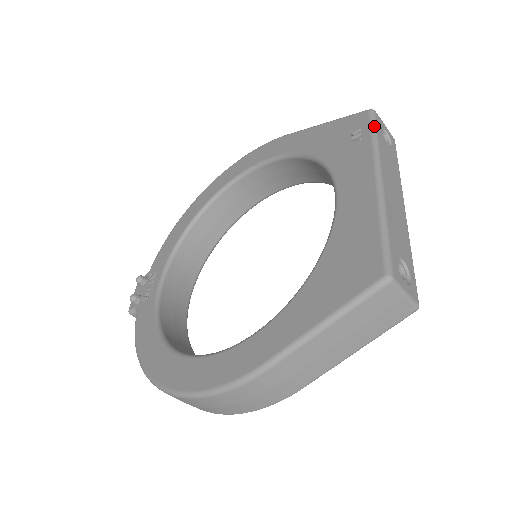
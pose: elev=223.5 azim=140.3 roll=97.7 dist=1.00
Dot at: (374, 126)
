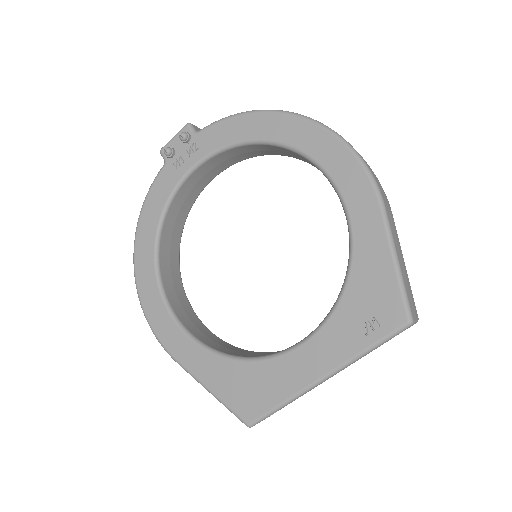
Dot at: (386, 340)
